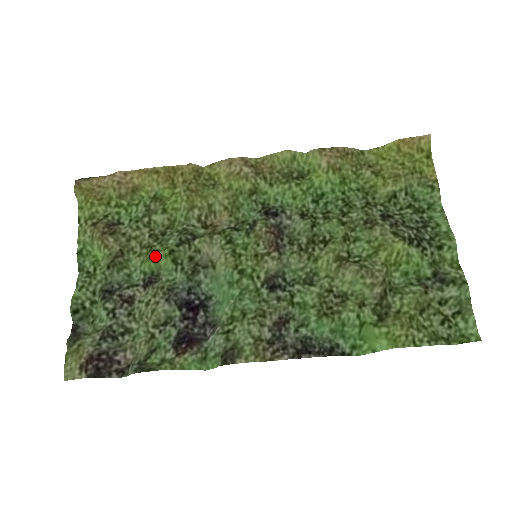
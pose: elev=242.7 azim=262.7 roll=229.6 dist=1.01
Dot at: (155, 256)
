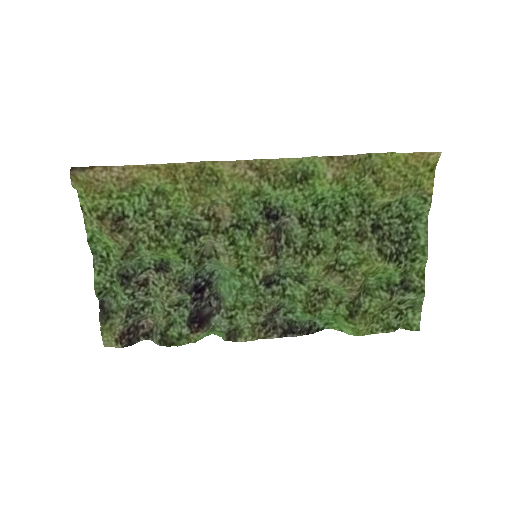
Dot at: (165, 253)
